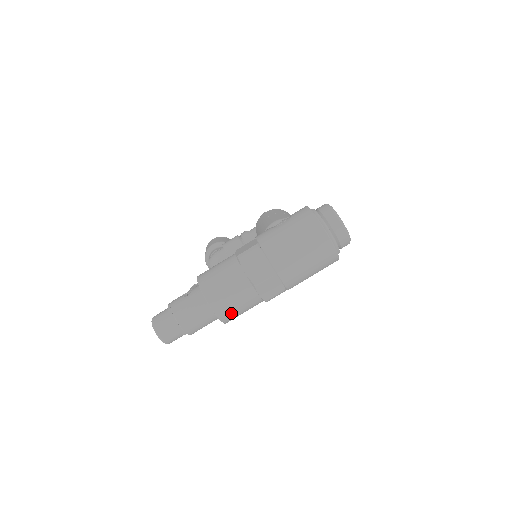
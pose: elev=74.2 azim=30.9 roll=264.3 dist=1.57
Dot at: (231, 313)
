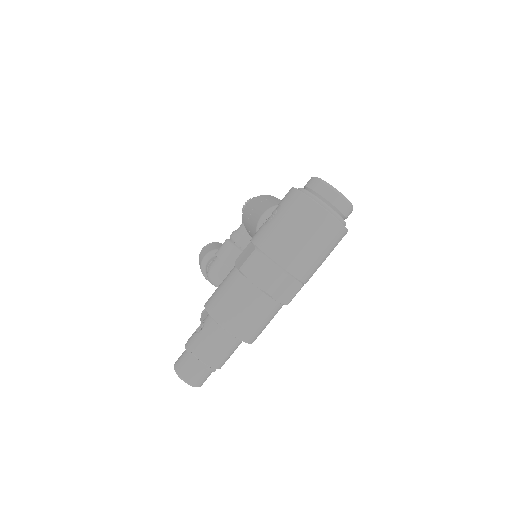
Dot at: (255, 331)
